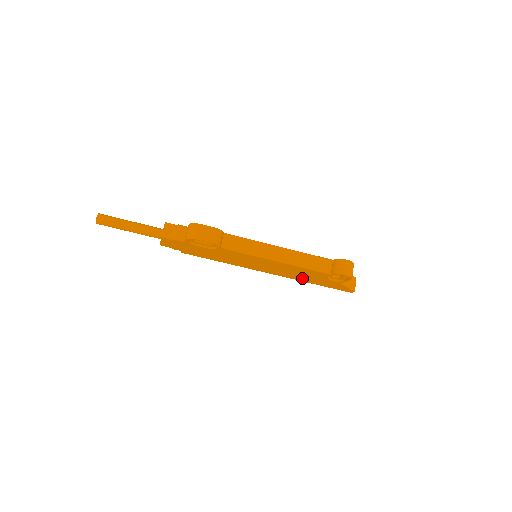
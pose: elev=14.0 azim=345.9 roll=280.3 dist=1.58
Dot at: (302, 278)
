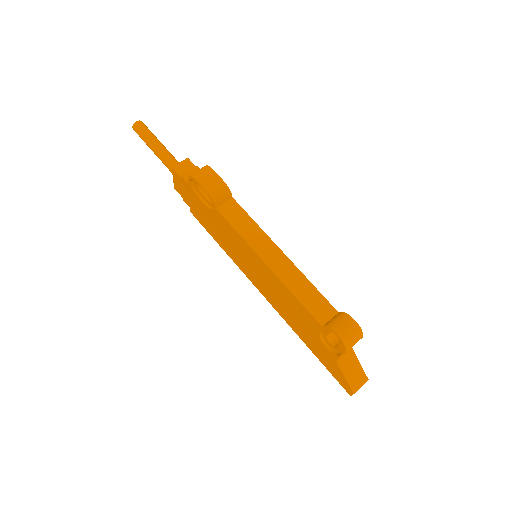
Dot at: (295, 325)
